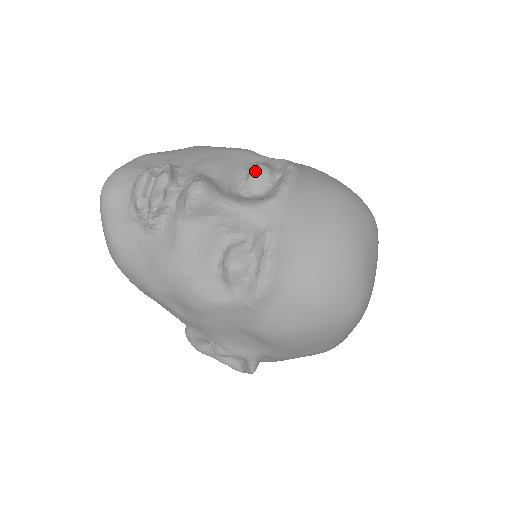
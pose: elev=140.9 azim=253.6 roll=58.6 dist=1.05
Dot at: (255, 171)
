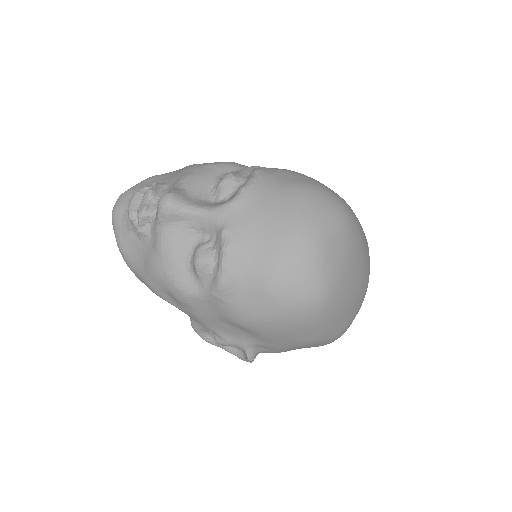
Dot at: (222, 179)
